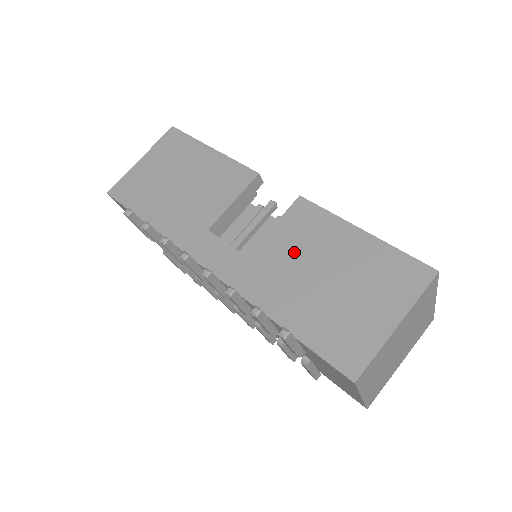
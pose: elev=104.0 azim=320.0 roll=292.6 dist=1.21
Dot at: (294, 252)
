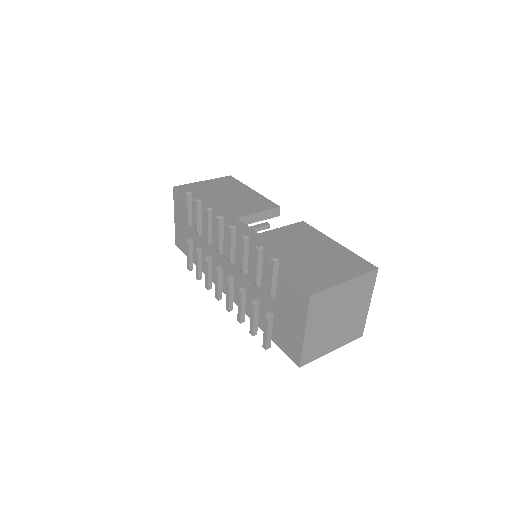
Dot at: (291, 239)
